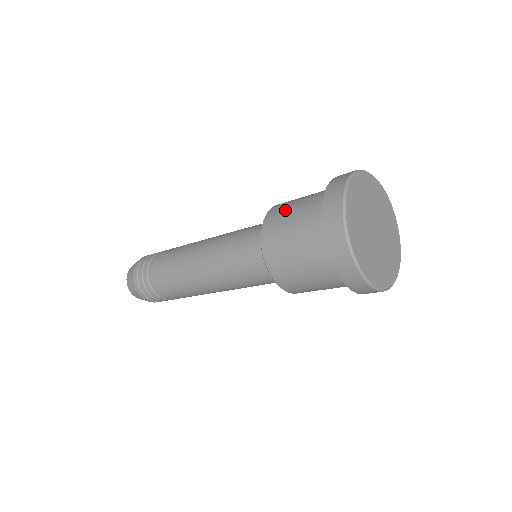
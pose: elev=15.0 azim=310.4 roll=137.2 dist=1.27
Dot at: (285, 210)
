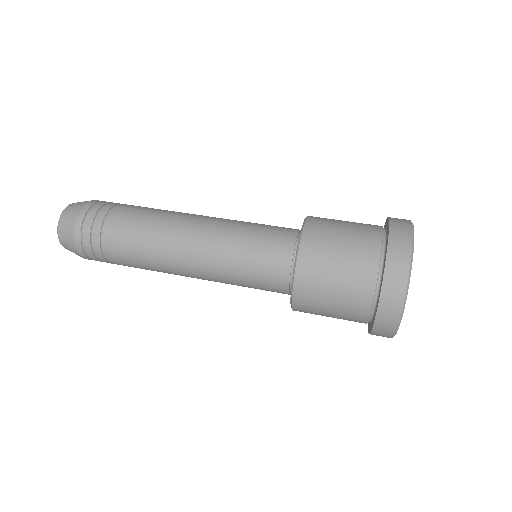
Dot at: (329, 237)
